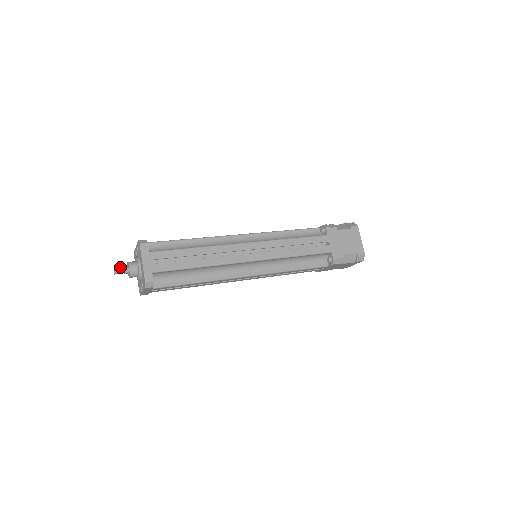
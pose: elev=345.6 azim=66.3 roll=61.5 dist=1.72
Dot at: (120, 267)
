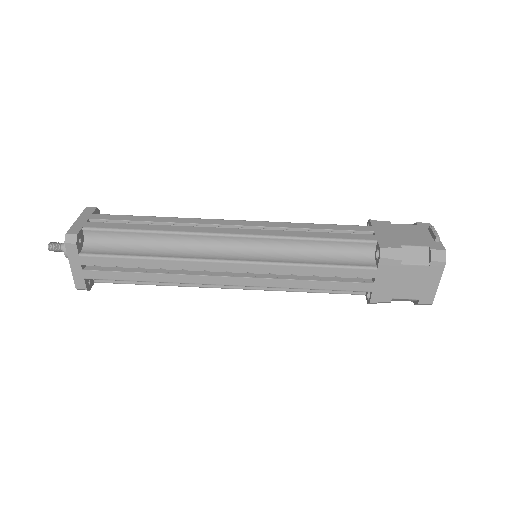
Dot at: (56, 244)
